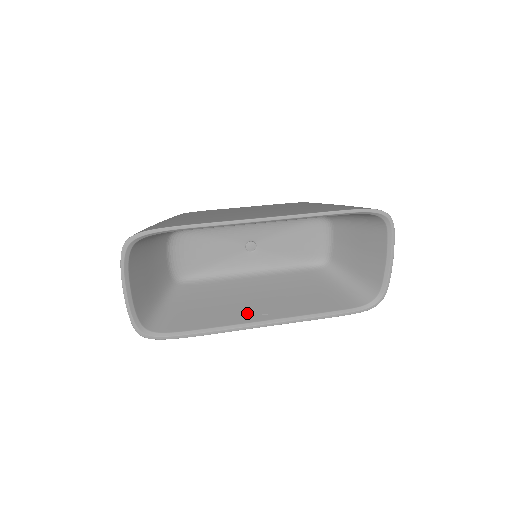
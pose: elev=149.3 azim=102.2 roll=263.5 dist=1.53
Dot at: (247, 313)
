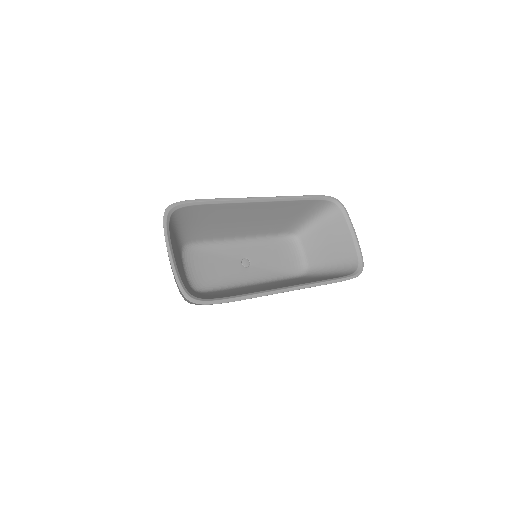
Dot at: (269, 288)
